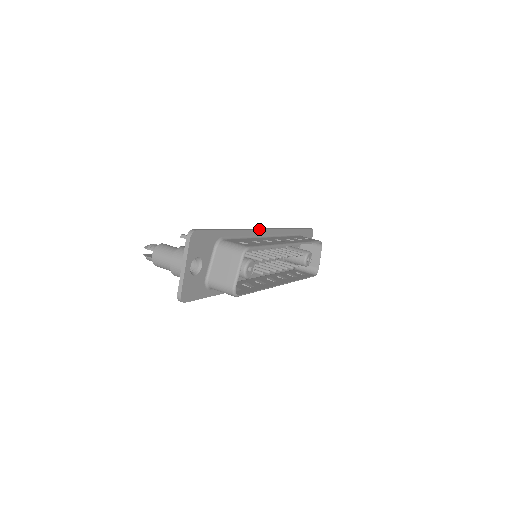
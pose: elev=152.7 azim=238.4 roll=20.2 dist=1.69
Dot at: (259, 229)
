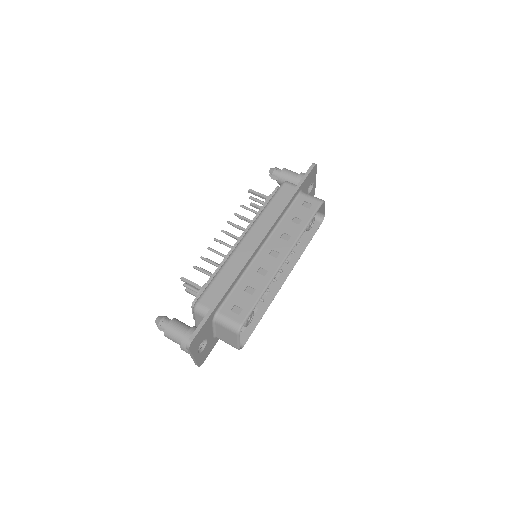
Dot at: (251, 256)
